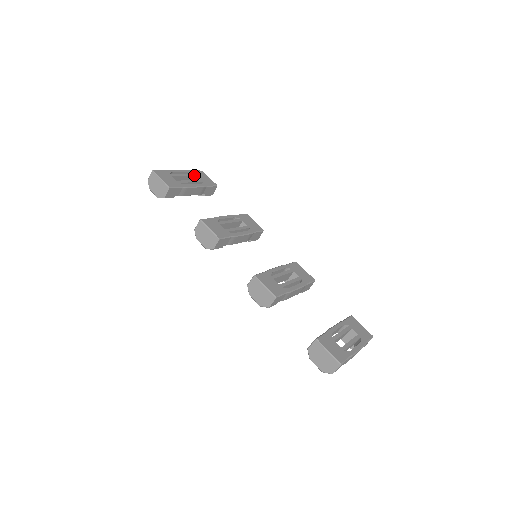
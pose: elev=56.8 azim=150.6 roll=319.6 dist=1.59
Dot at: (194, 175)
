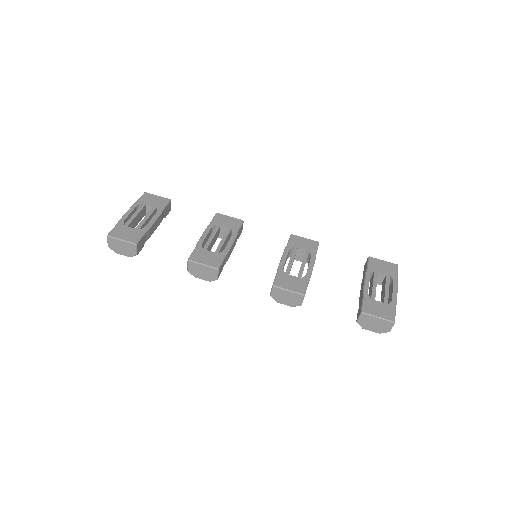
Dot at: (143, 206)
